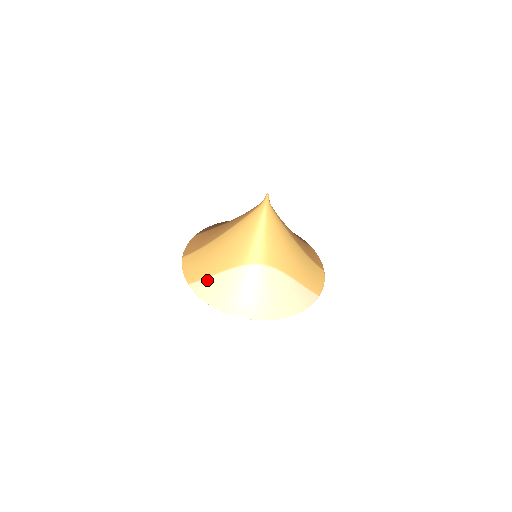
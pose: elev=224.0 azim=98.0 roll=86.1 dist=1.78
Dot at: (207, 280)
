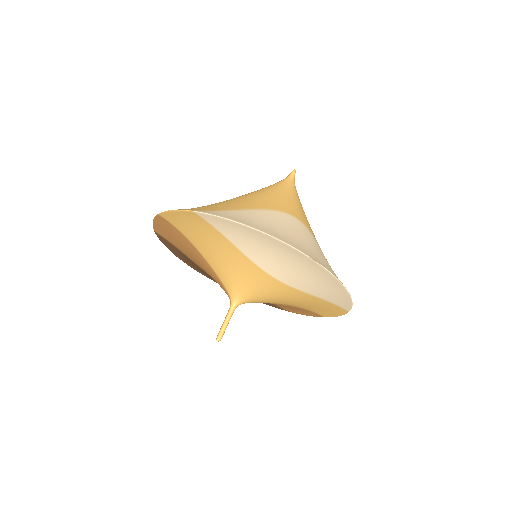
Dot at: (227, 211)
